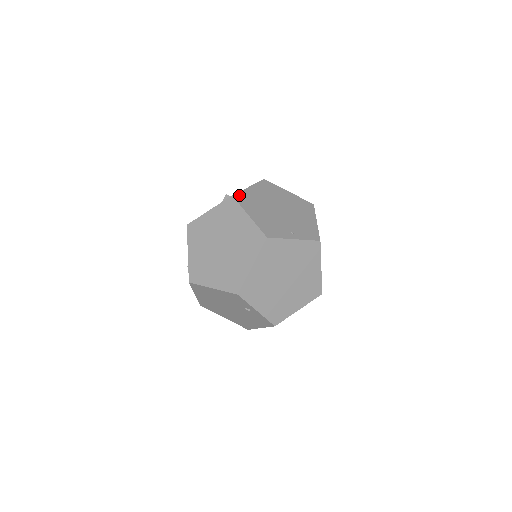
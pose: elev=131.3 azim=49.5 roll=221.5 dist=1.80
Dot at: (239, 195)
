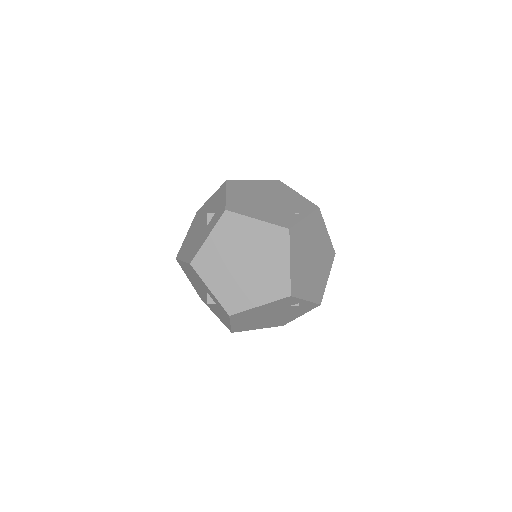
Dot at: (229, 206)
